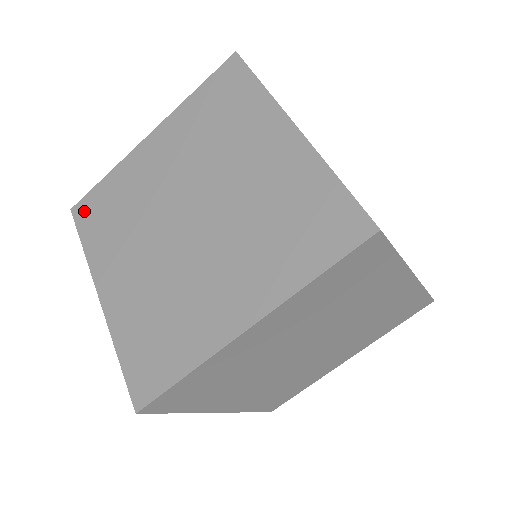
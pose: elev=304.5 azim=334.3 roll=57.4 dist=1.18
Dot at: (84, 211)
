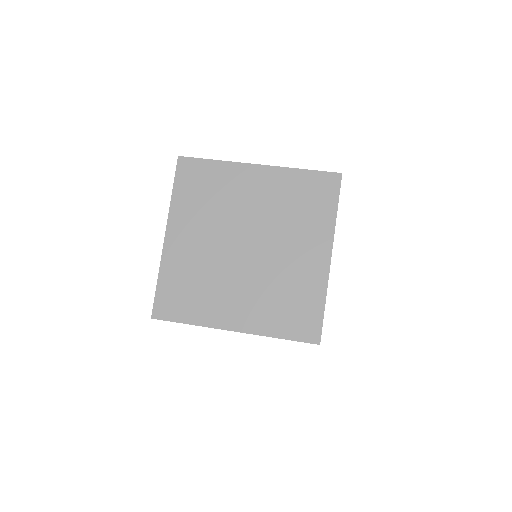
Dot at: (165, 309)
